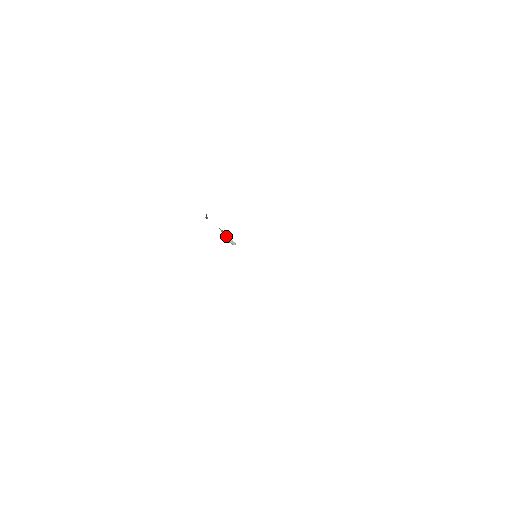
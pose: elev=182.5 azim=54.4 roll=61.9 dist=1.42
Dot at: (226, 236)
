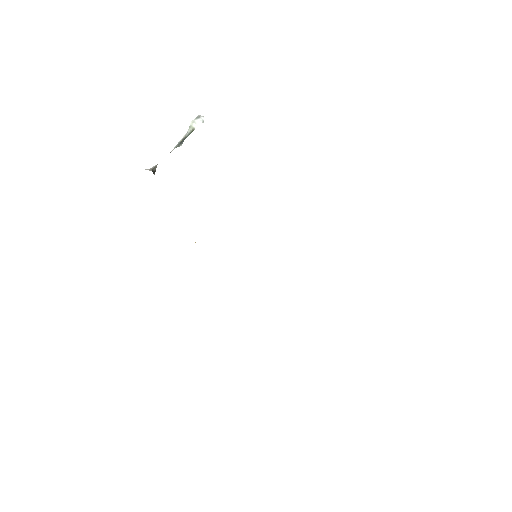
Dot at: (187, 136)
